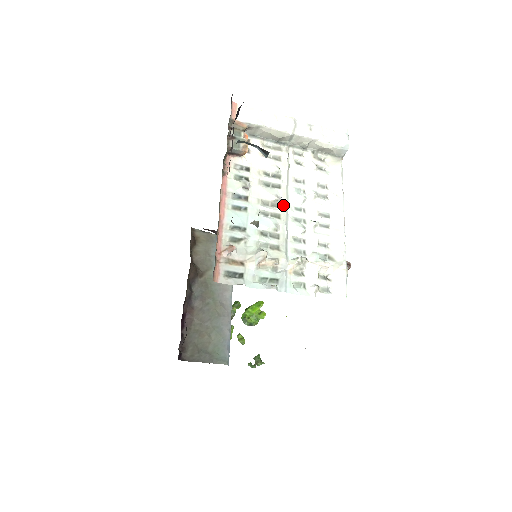
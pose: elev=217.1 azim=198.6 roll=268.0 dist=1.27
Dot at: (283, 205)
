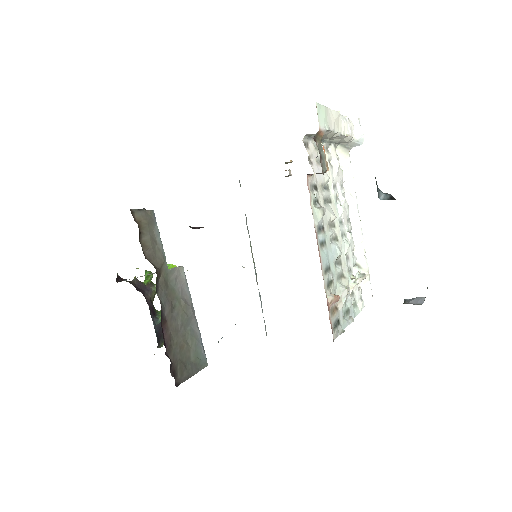
Dot at: (337, 223)
